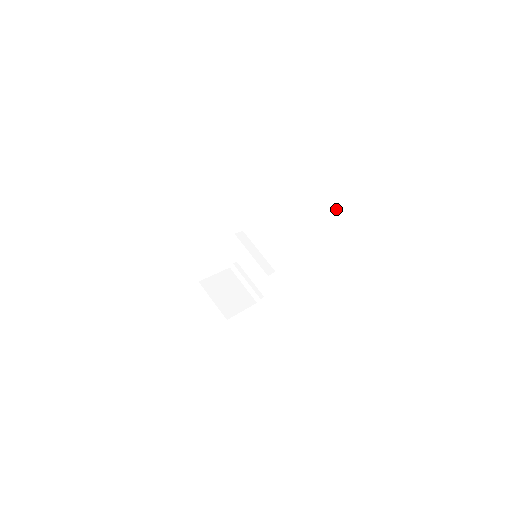
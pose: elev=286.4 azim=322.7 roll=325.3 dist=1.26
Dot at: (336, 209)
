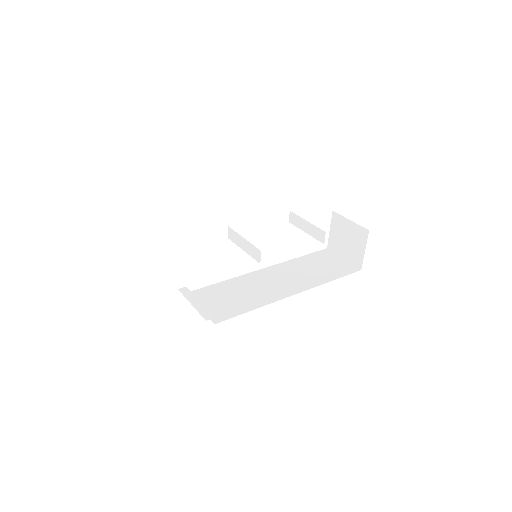
Dot at: (335, 273)
